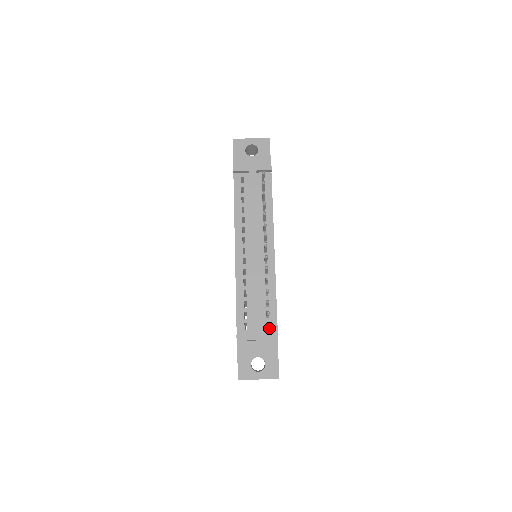
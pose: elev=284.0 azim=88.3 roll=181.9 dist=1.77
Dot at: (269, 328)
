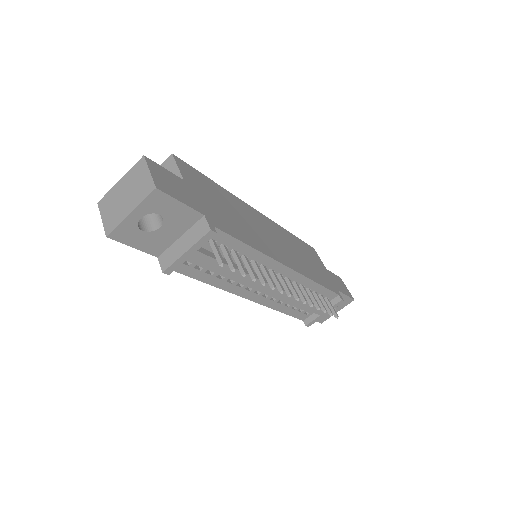
Dot at: (327, 296)
